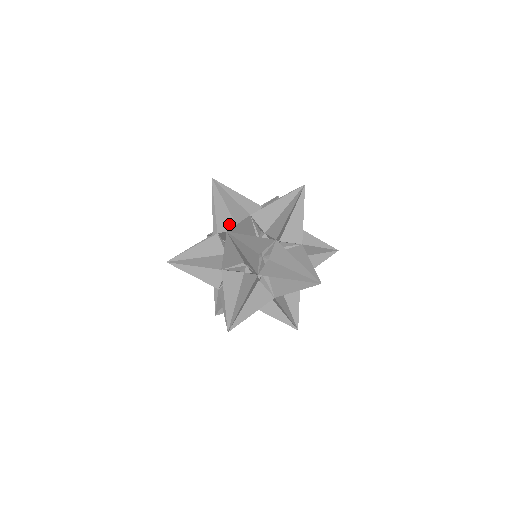
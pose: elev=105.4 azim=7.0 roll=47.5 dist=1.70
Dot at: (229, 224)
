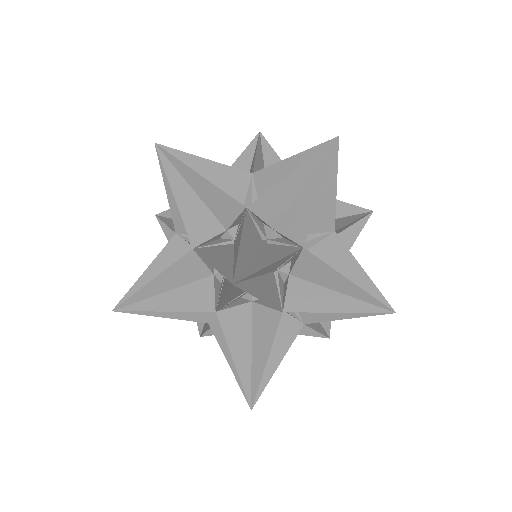
Dot at: (274, 211)
